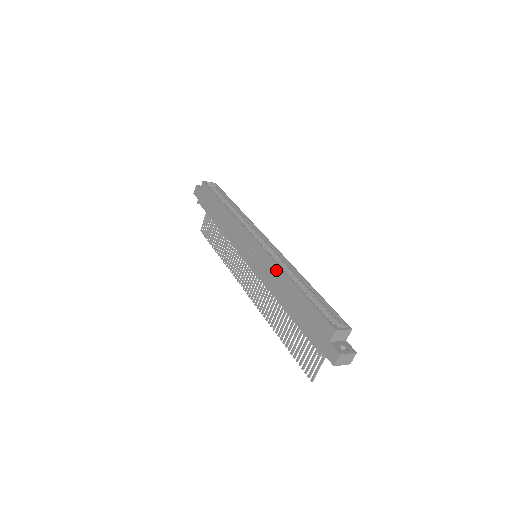
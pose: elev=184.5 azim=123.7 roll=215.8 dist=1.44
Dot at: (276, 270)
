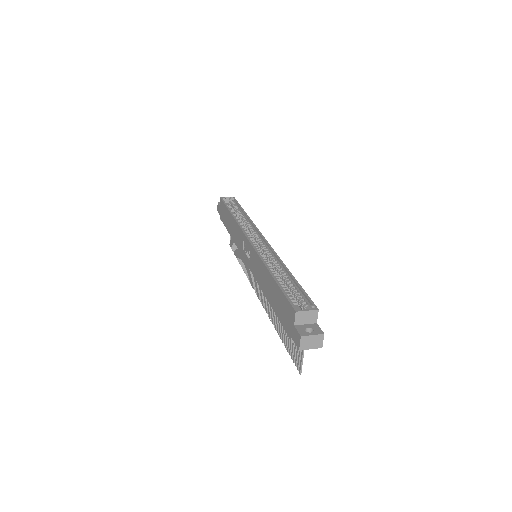
Dot at: (260, 264)
